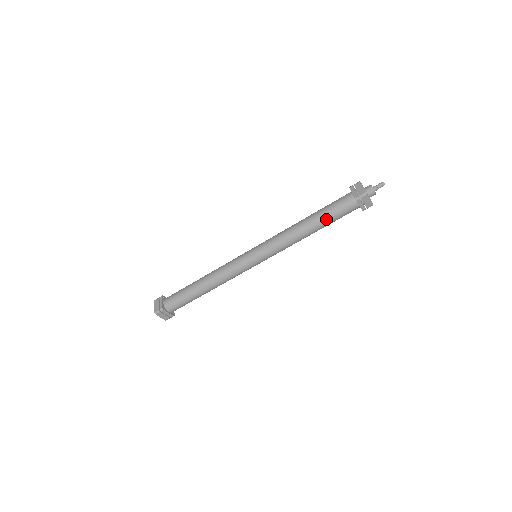
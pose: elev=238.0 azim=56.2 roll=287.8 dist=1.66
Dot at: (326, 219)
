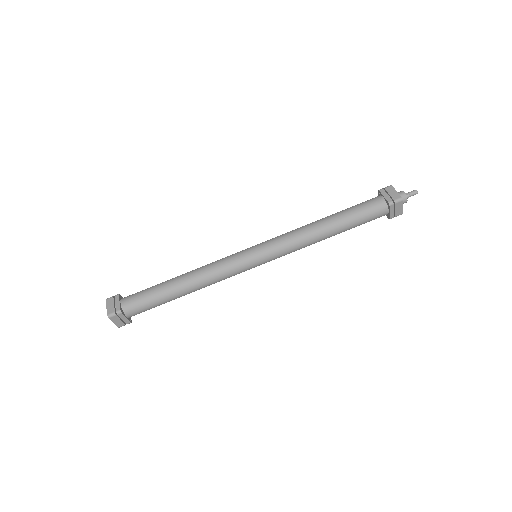
Dot at: (351, 222)
